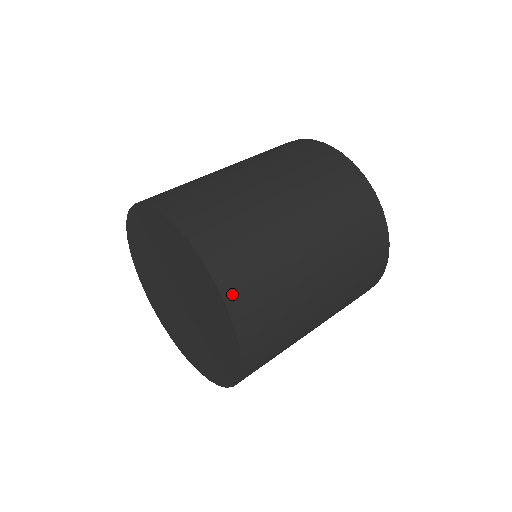
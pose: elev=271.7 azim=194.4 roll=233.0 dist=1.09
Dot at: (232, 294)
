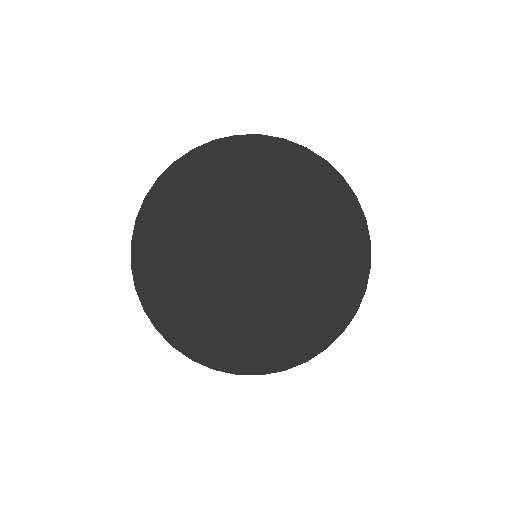
Dot at: (363, 217)
